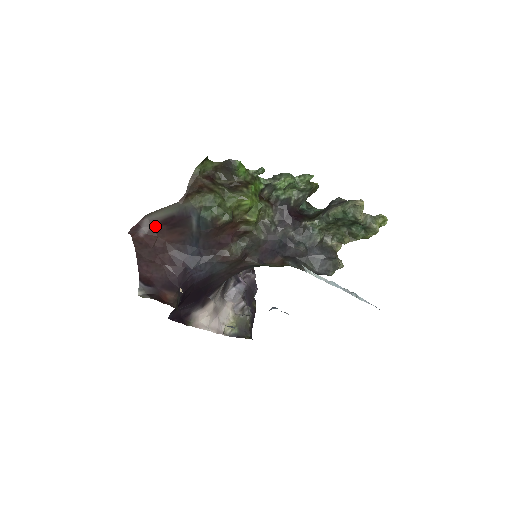
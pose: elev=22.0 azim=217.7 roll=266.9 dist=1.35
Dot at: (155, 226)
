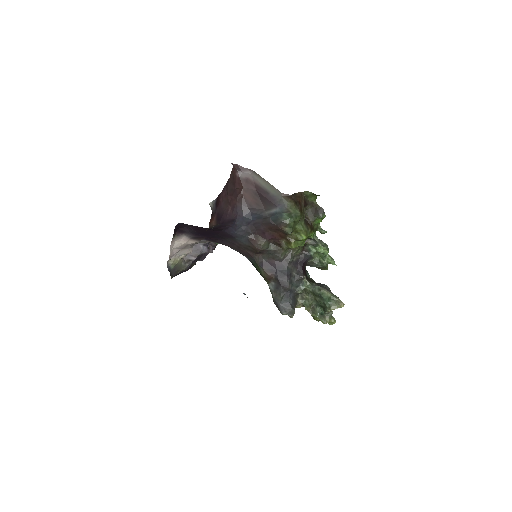
Dot at: (250, 181)
